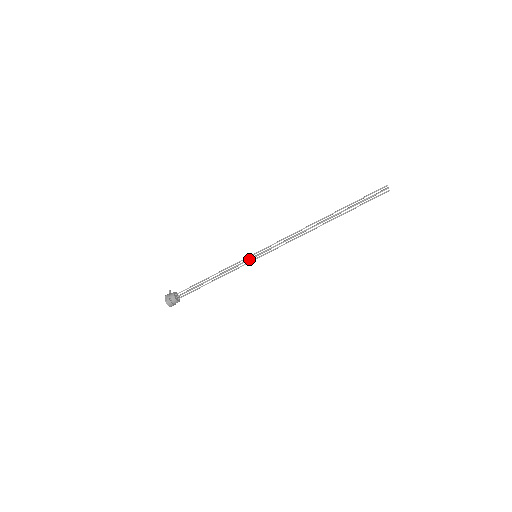
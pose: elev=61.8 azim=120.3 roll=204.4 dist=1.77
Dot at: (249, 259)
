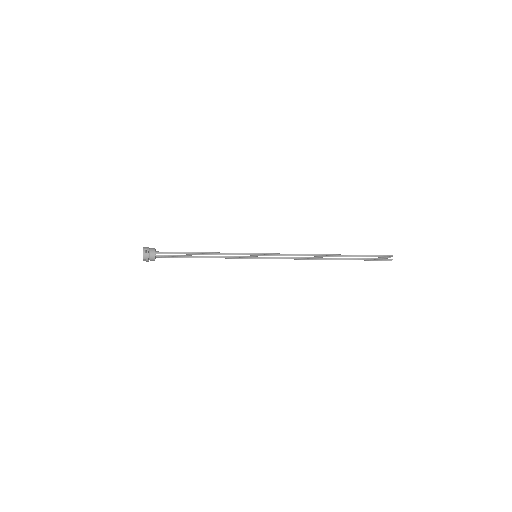
Dot at: occluded
